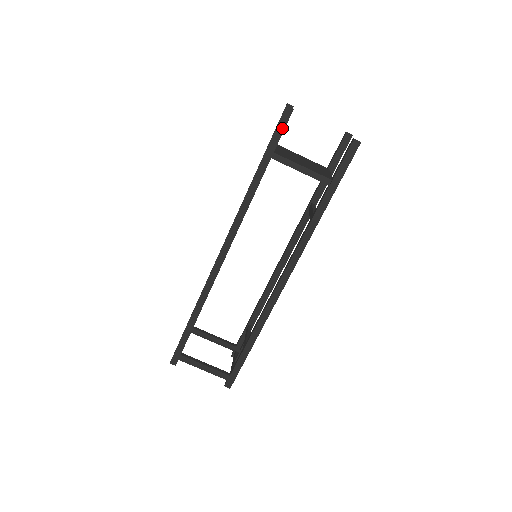
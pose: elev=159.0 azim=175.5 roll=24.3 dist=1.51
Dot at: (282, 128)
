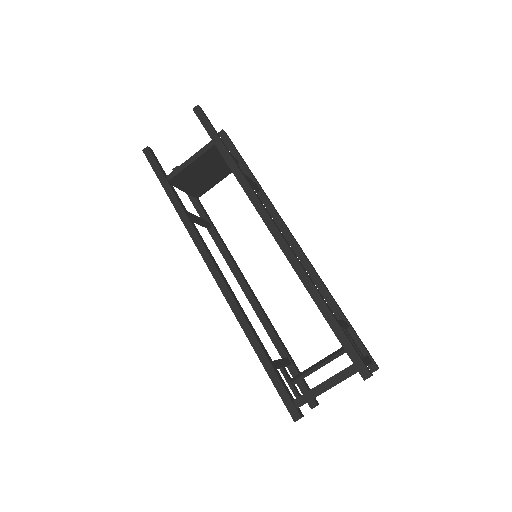
Dot at: (153, 161)
